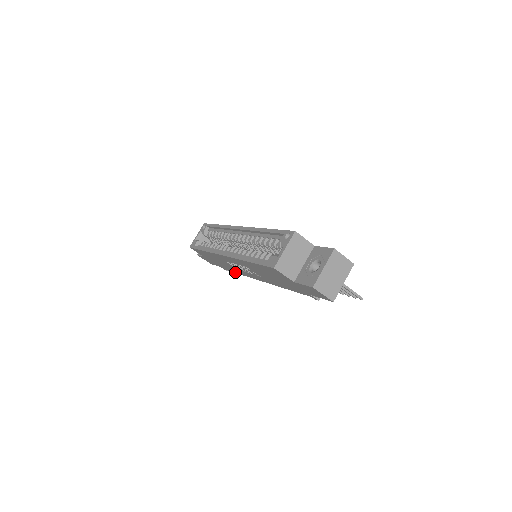
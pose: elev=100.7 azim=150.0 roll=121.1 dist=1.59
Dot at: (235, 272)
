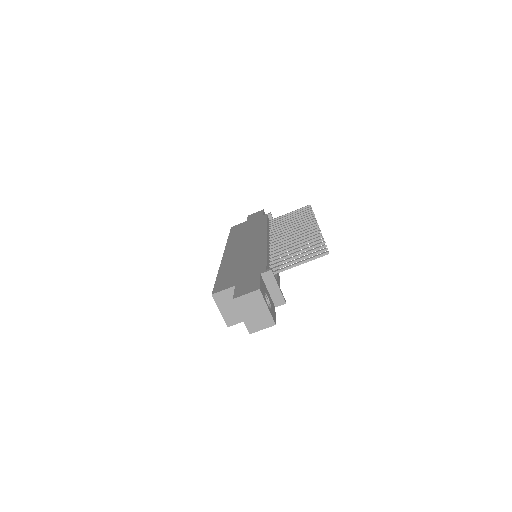
Dot at: occluded
